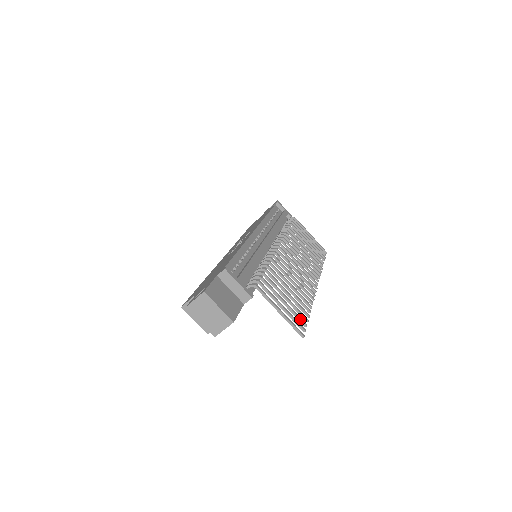
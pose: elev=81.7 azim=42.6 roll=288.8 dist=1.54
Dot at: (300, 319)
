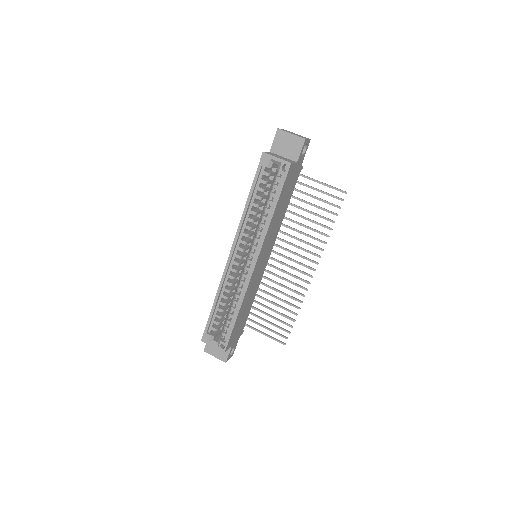
Dot at: (333, 204)
